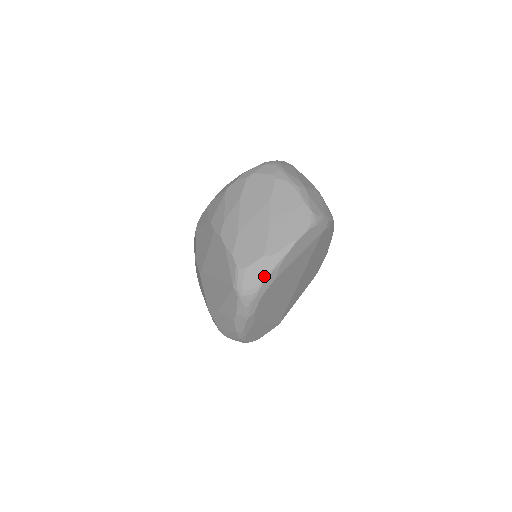
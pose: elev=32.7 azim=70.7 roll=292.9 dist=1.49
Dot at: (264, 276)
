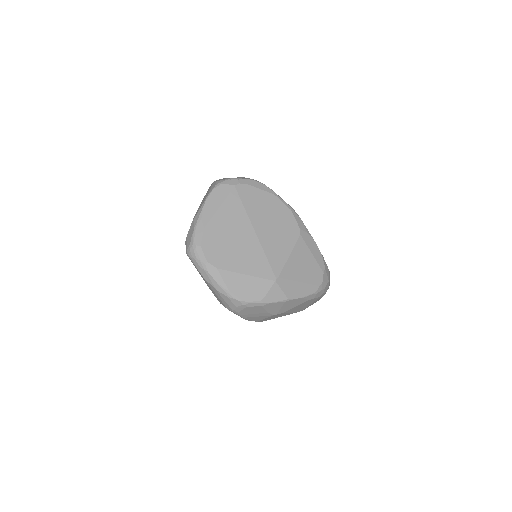
Dot at: (193, 231)
